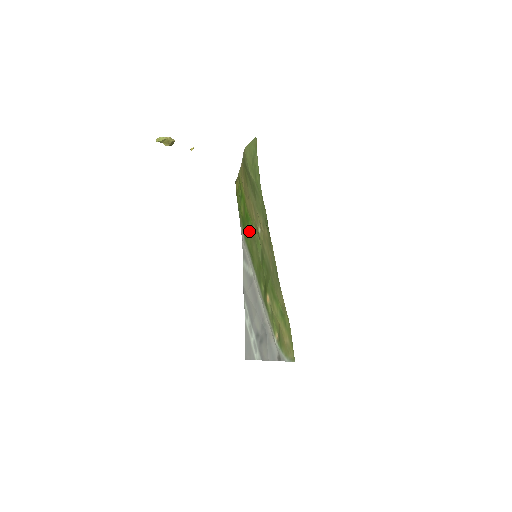
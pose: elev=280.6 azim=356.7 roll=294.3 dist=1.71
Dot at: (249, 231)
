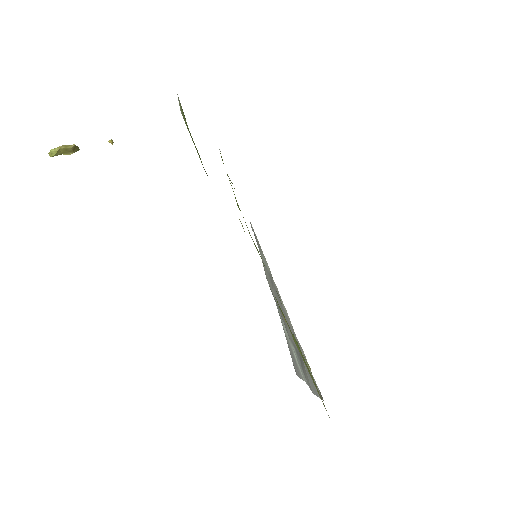
Dot at: occluded
